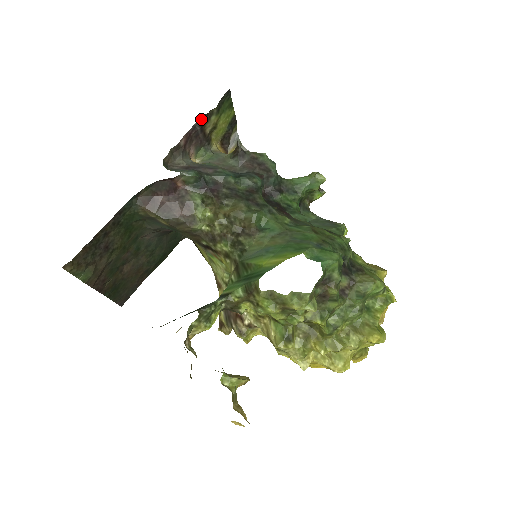
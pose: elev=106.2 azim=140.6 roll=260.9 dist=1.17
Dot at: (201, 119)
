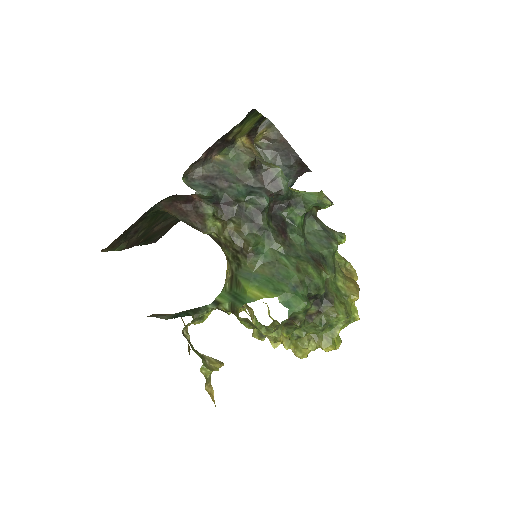
Dot at: (222, 137)
